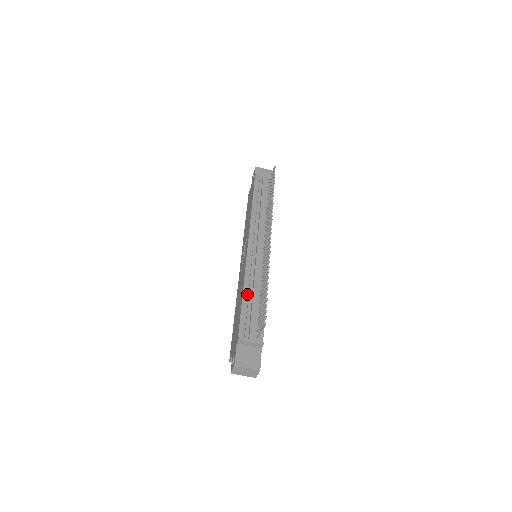
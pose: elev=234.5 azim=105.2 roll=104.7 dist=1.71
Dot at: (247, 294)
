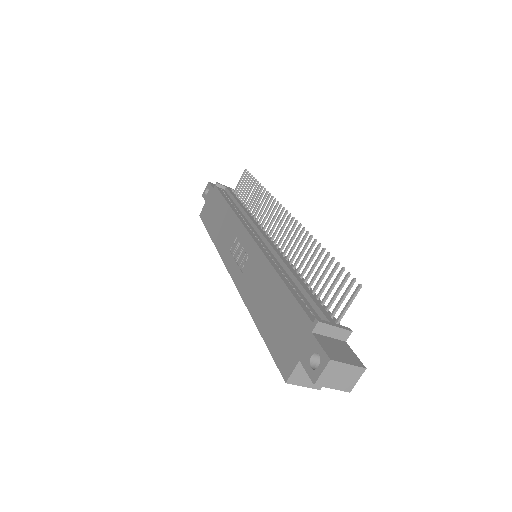
Dot at: occluded
